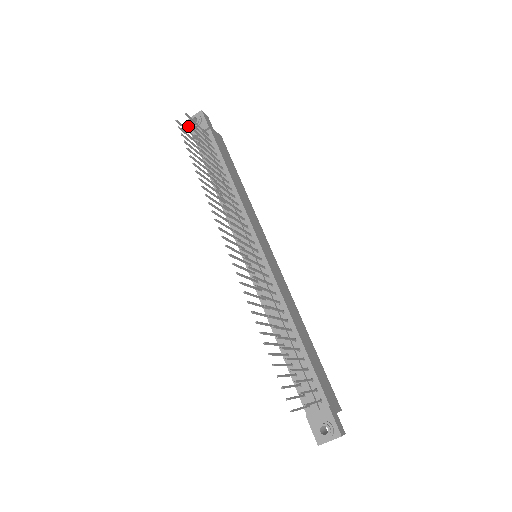
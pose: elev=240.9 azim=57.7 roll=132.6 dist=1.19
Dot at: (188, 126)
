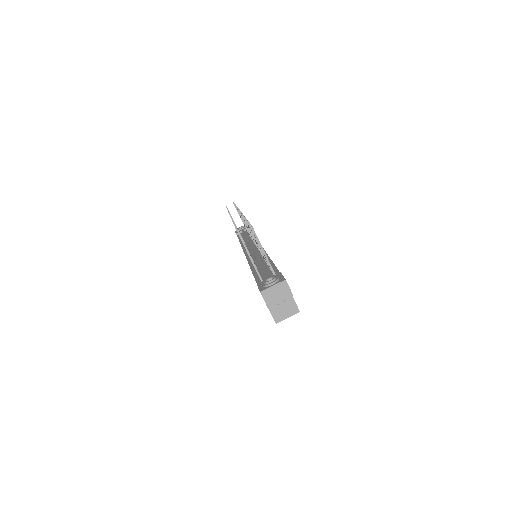
Dot at: (235, 232)
